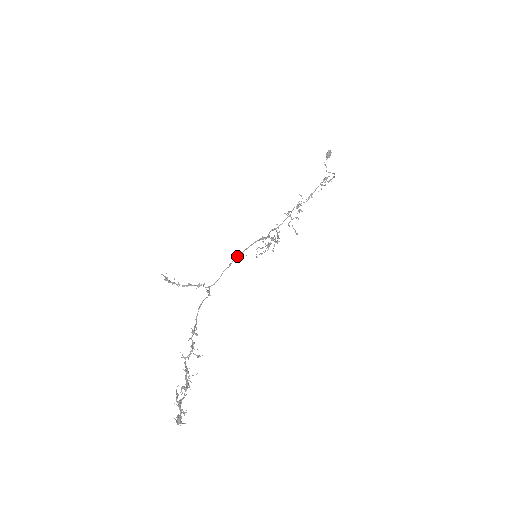
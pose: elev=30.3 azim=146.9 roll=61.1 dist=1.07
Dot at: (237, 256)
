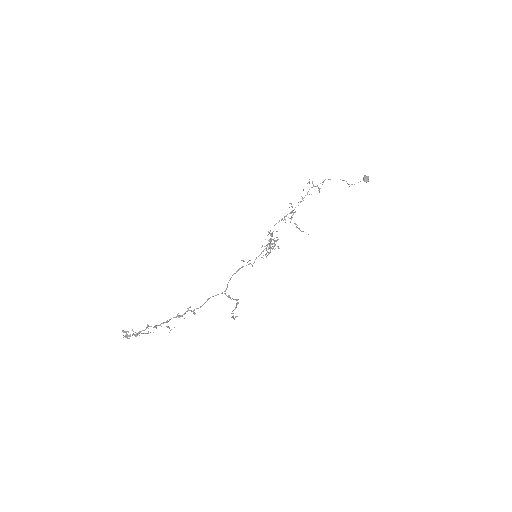
Dot at: occluded
